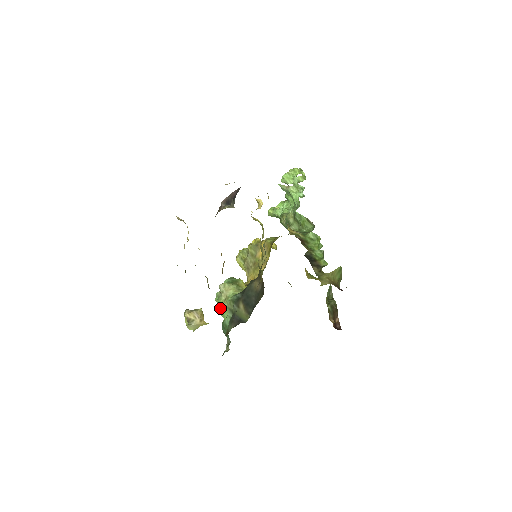
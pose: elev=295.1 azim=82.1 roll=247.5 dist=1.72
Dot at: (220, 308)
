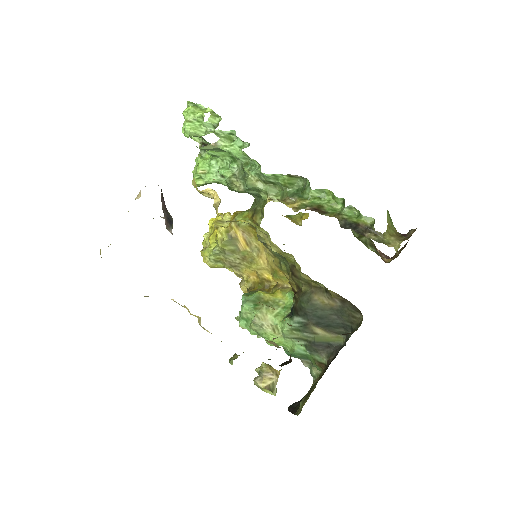
Dot at: (273, 341)
